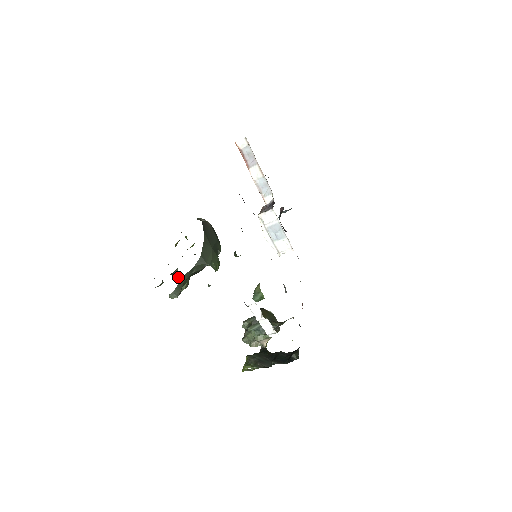
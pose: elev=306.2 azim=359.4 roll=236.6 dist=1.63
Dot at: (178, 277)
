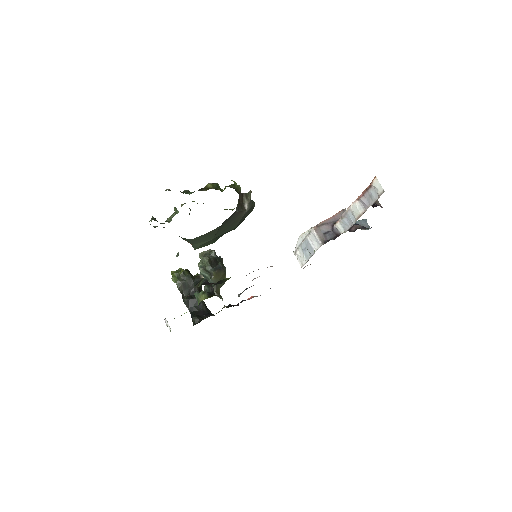
Dot at: (173, 216)
